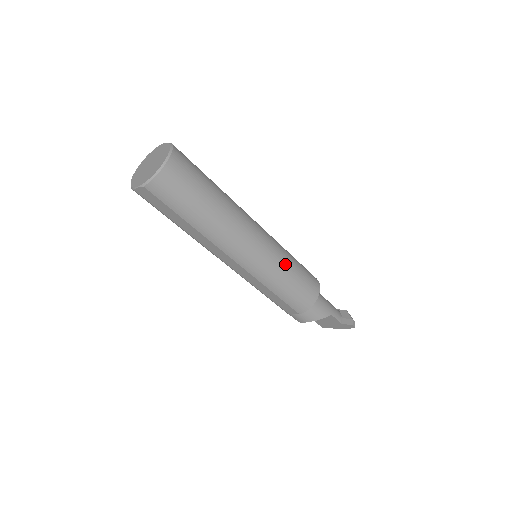
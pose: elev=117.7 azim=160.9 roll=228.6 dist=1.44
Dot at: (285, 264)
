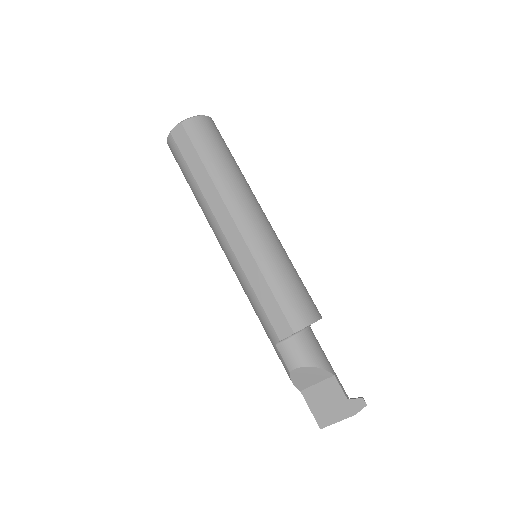
Dot at: (287, 258)
